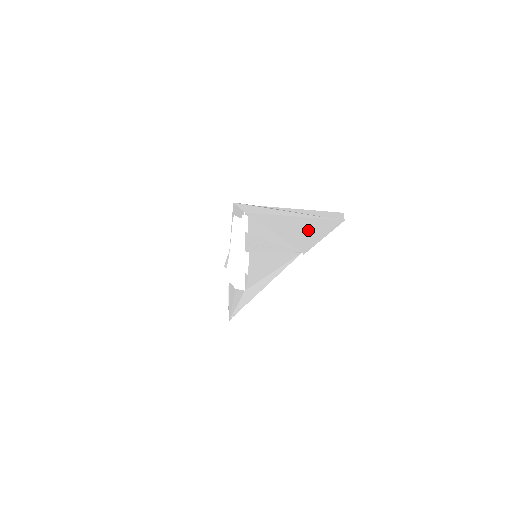
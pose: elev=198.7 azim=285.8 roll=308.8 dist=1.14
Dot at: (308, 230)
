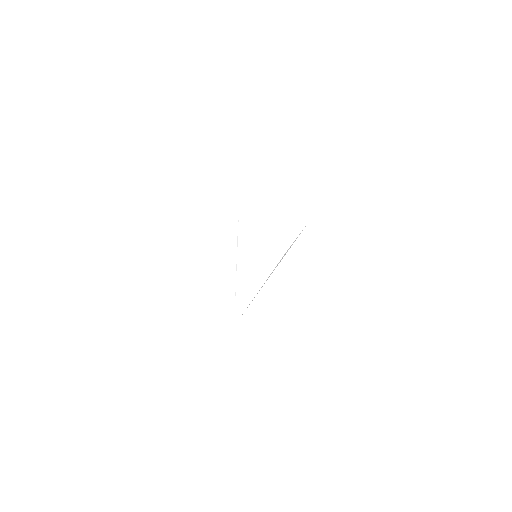
Dot at: occluded
